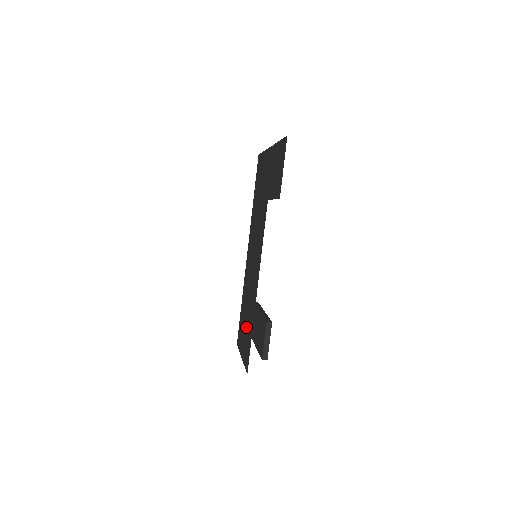
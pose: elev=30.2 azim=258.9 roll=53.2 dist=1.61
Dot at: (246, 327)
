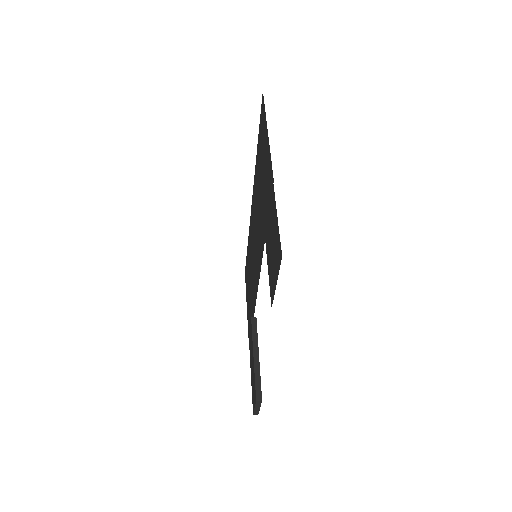
Dot at: (249, 297)
